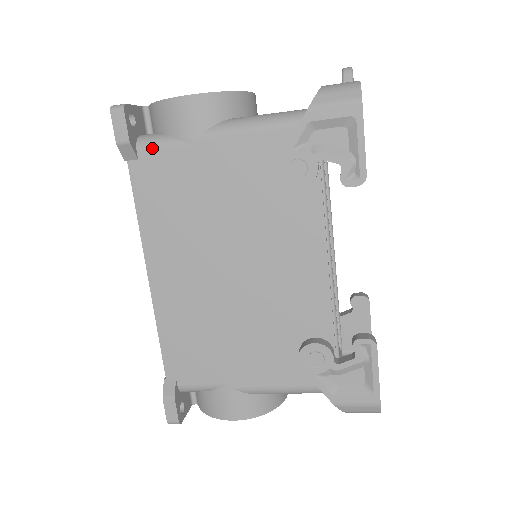
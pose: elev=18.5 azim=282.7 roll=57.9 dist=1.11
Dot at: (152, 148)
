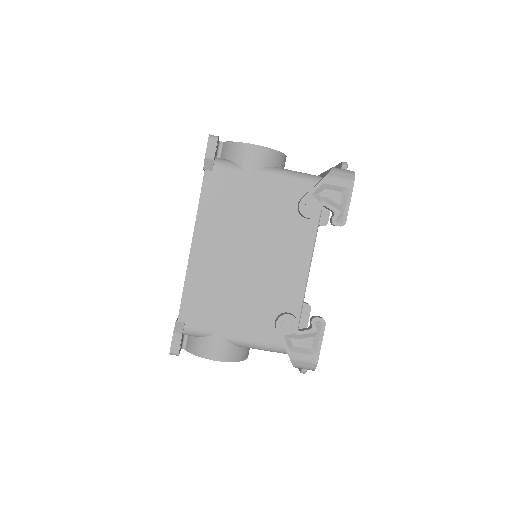
Dot at: (224, 167)
